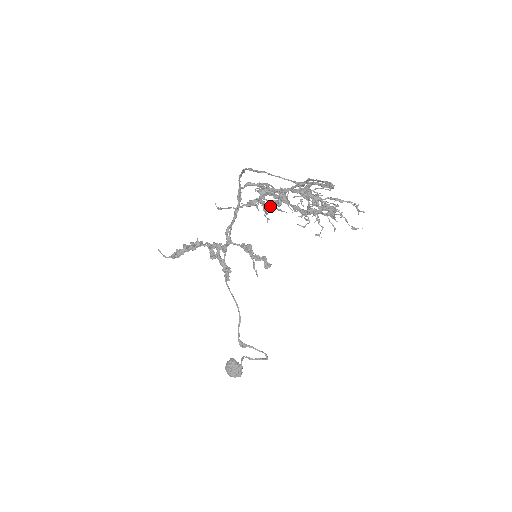
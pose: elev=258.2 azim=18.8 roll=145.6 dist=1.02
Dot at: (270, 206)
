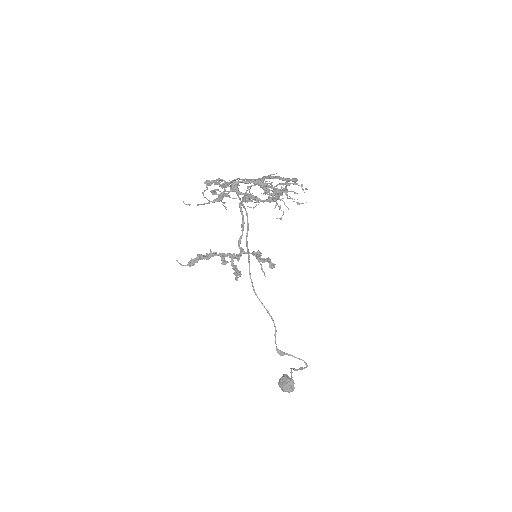
Dot at: (223, 195)
